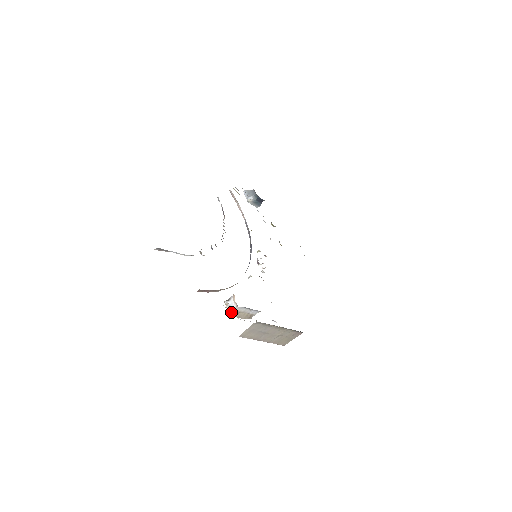
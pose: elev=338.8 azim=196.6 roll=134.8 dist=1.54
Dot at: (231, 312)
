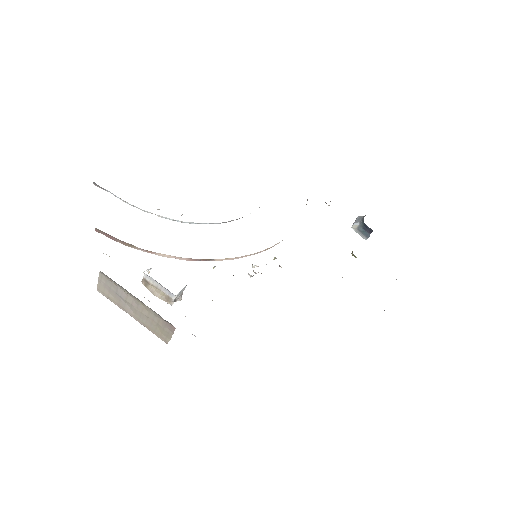
Dot at: (142, 280)
